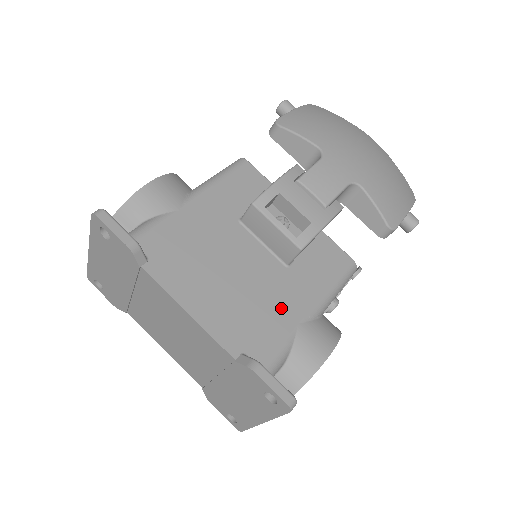
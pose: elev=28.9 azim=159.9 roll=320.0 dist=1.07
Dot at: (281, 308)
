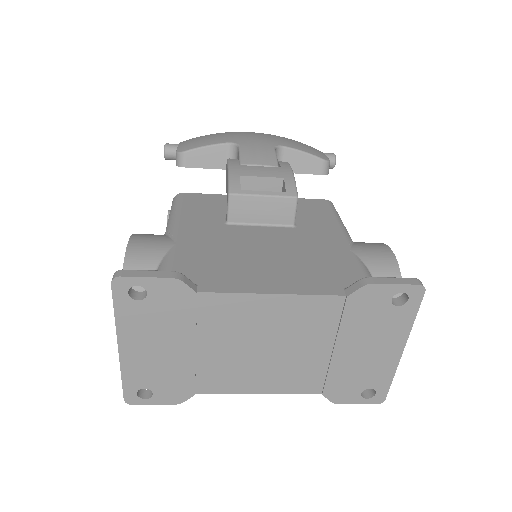
Dot at: (326, 249)
